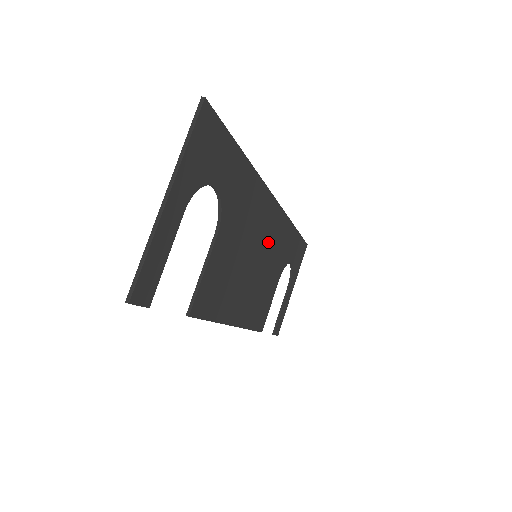
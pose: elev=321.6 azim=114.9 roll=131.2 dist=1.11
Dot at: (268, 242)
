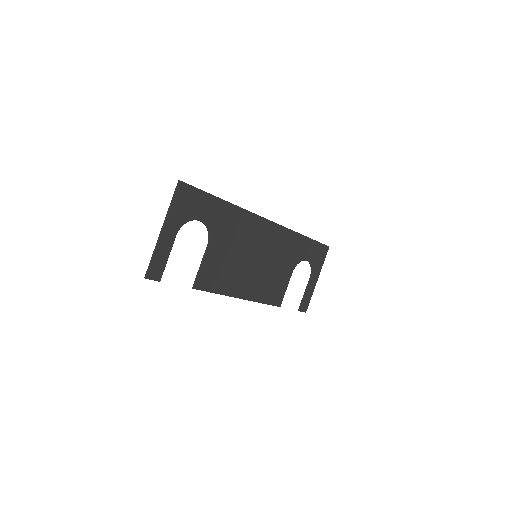
Dot at: (268, 247)
